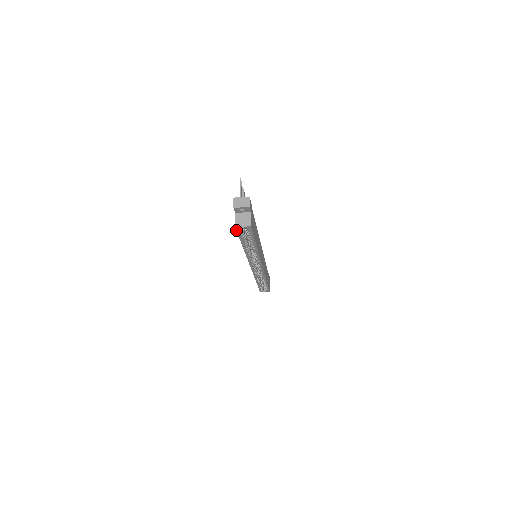
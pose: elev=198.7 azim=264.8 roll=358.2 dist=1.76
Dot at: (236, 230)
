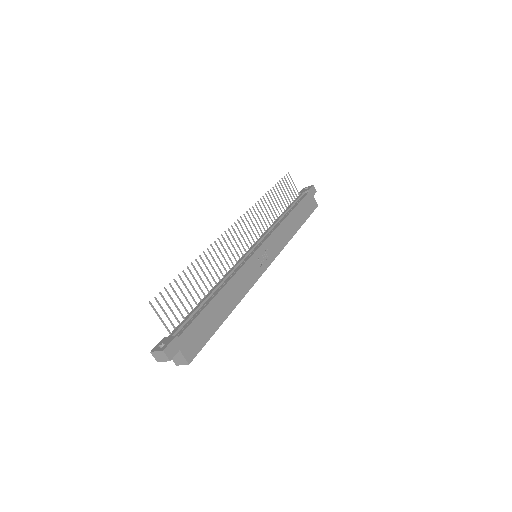
Dot at: occluded
